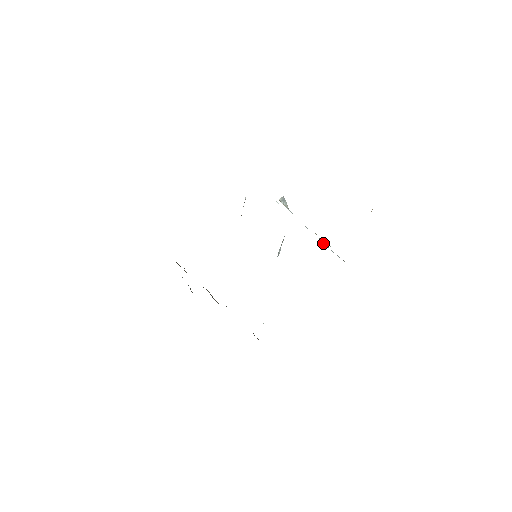
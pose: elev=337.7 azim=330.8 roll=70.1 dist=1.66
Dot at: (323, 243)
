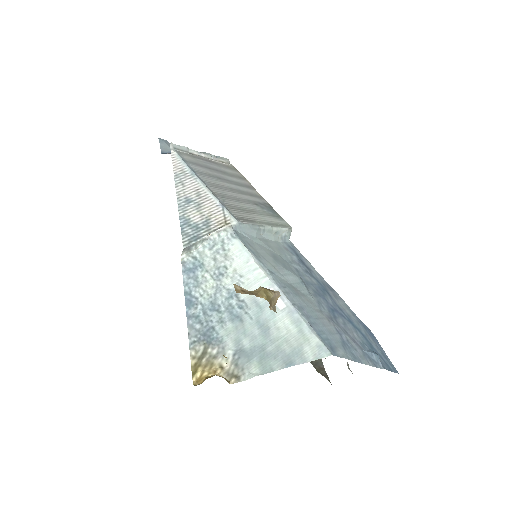
Dot at: occluded
